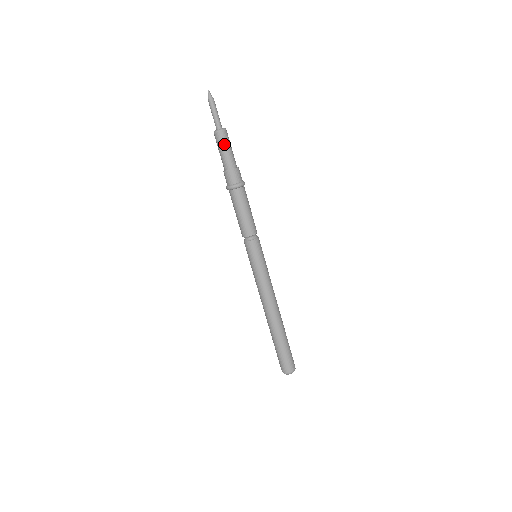
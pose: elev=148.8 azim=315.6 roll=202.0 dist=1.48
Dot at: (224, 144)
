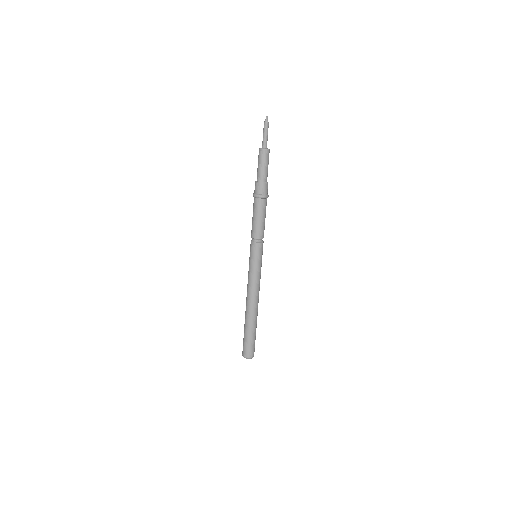
Dot at: (260, 160)
